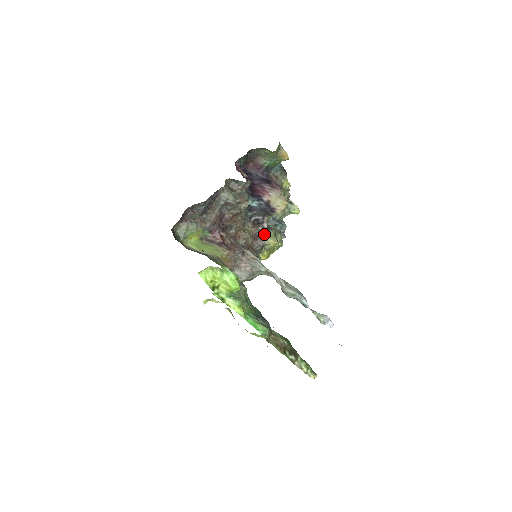
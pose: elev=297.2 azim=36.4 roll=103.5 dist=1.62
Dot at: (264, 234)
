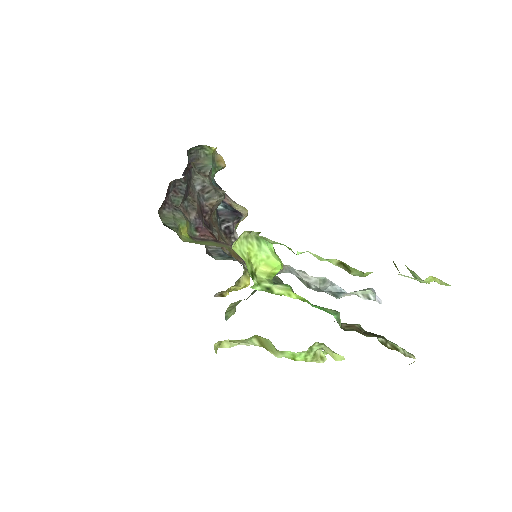
Dot at: occluded
